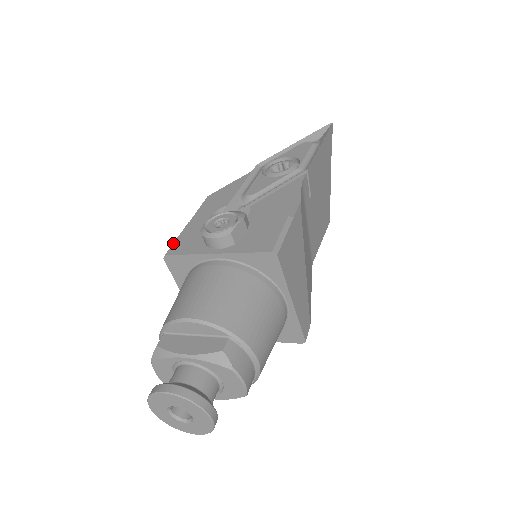
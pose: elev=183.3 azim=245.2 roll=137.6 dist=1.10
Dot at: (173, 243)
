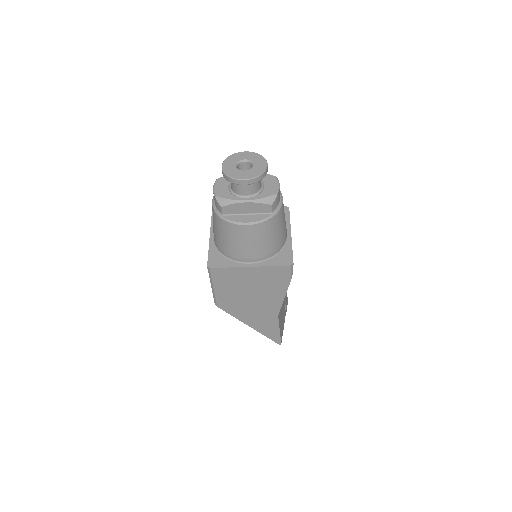
Dot at: occluded
